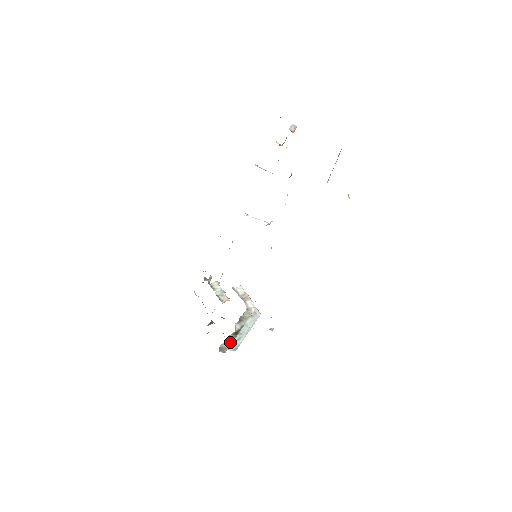
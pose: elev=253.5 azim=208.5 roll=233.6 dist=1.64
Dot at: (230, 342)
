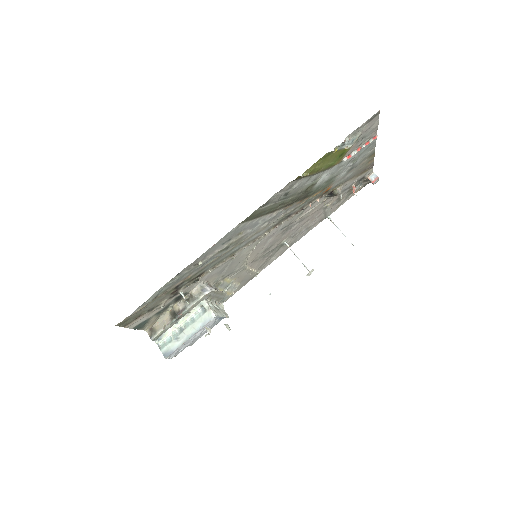
Dot at: (164, 326)
